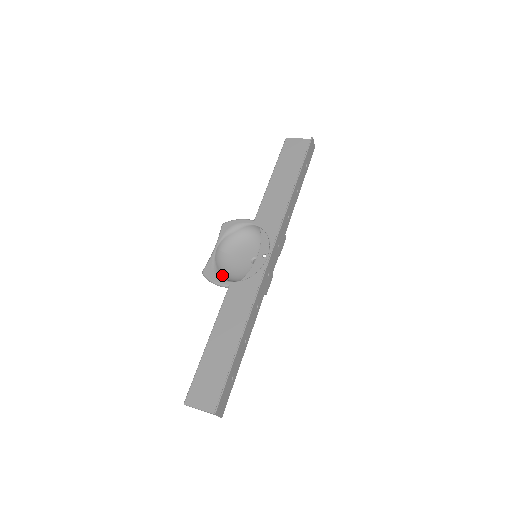
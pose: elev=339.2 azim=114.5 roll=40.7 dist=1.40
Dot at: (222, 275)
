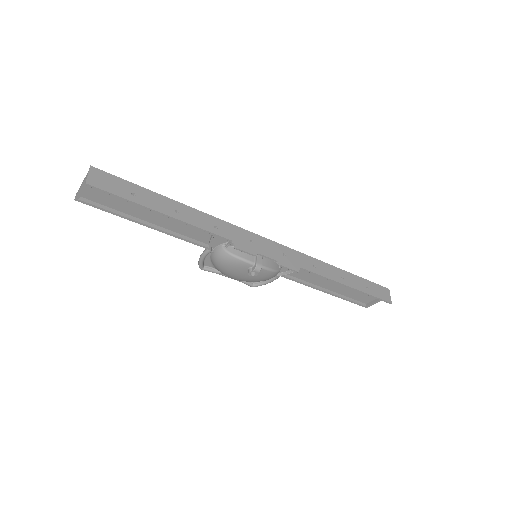
Dot at: occluded
